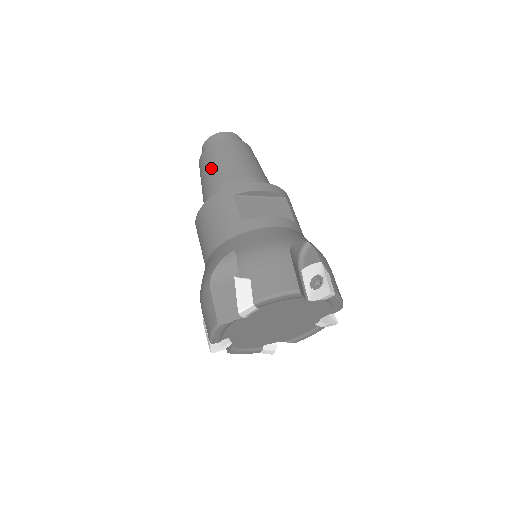
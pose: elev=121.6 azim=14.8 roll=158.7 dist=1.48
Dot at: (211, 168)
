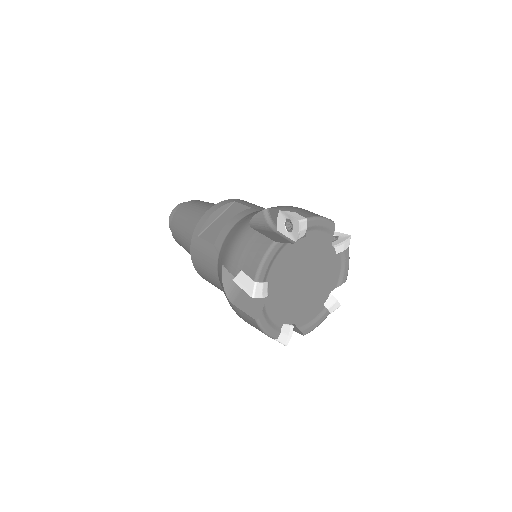
Dot at: (181, 238)
